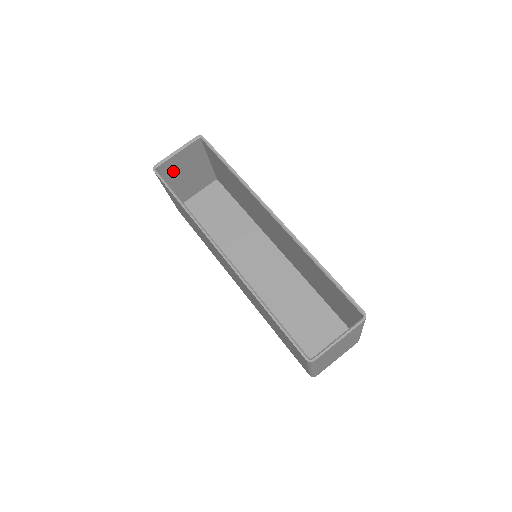
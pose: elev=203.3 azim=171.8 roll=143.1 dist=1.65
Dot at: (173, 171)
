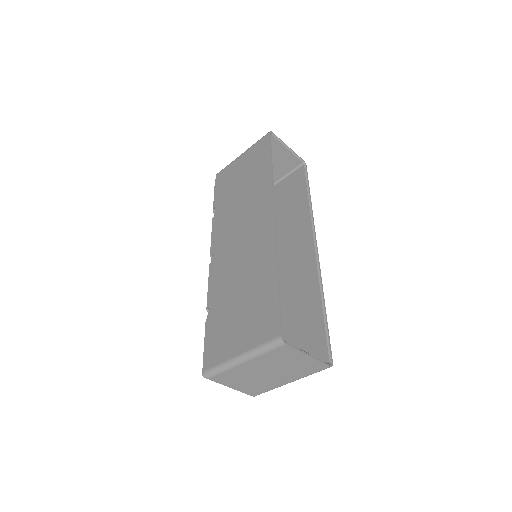
Dot at: occluded
